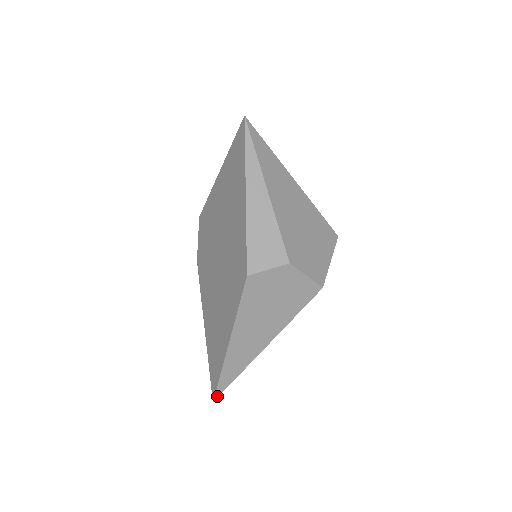
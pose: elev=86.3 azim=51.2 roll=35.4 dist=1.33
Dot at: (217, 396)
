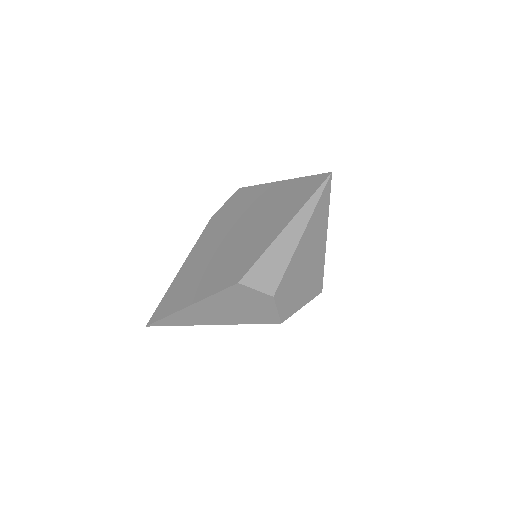
Dot at: (152, 325)
